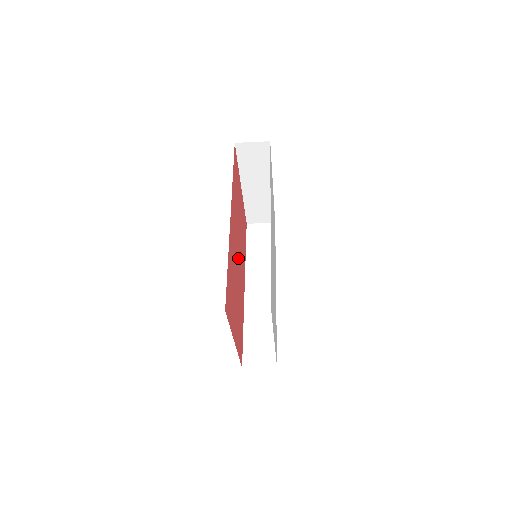
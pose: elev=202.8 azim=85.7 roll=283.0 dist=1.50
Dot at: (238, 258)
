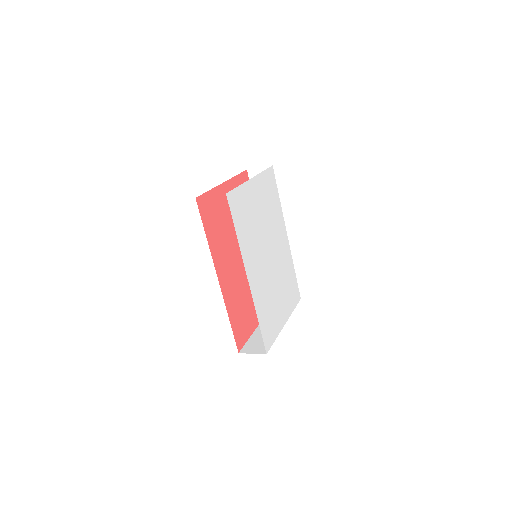
Dot at: occluded
